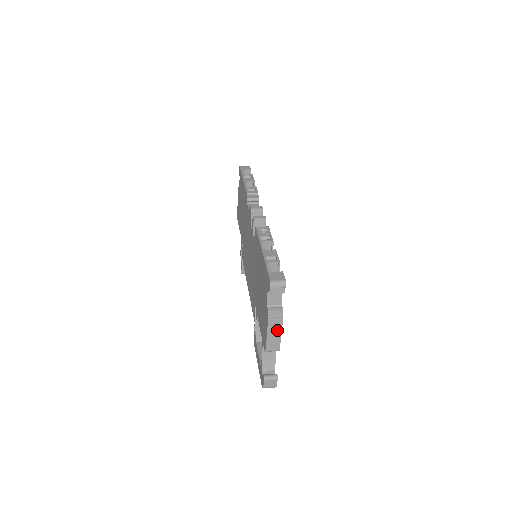
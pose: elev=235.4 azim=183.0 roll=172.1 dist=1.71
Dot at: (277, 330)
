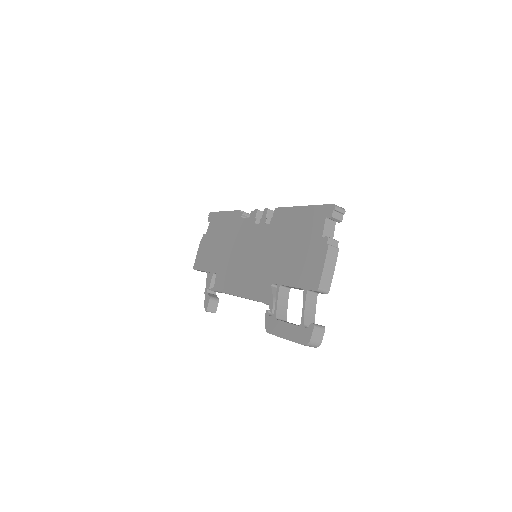
Dot at: (332, 262)
